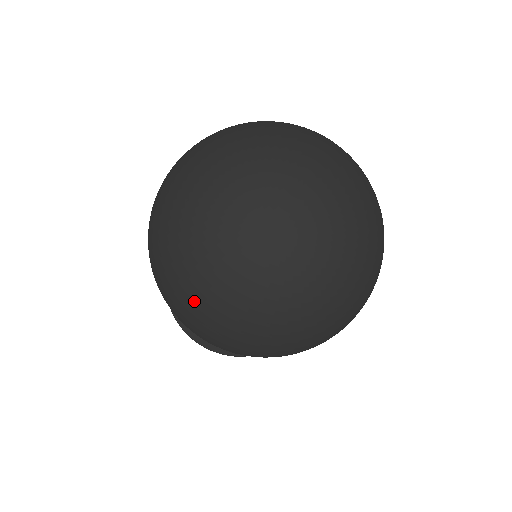
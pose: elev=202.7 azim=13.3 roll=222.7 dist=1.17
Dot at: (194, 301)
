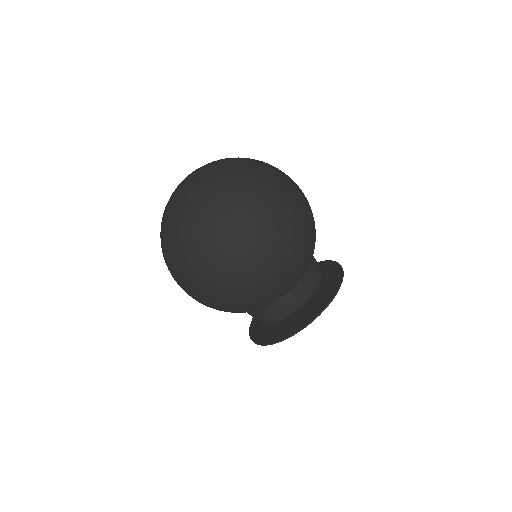
Dot at: occluded
